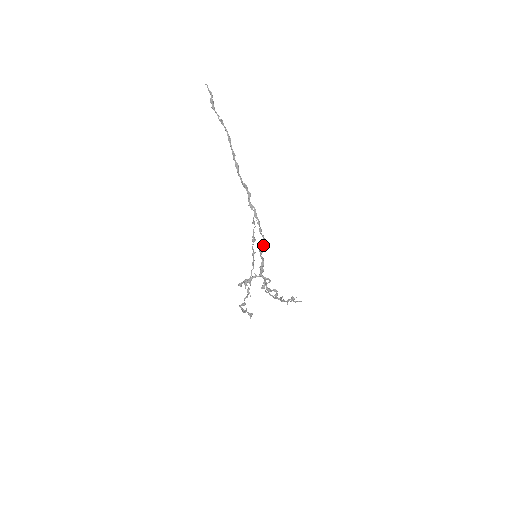
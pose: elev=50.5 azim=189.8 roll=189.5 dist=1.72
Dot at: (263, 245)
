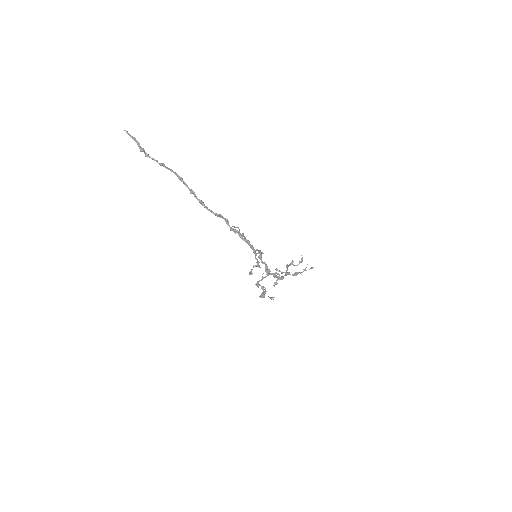
Dot at: (260, 253)
